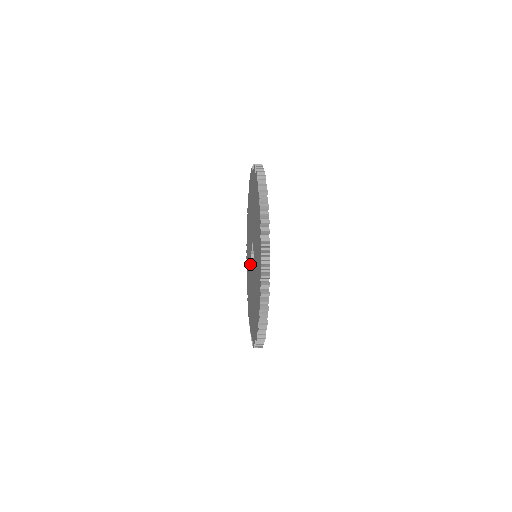
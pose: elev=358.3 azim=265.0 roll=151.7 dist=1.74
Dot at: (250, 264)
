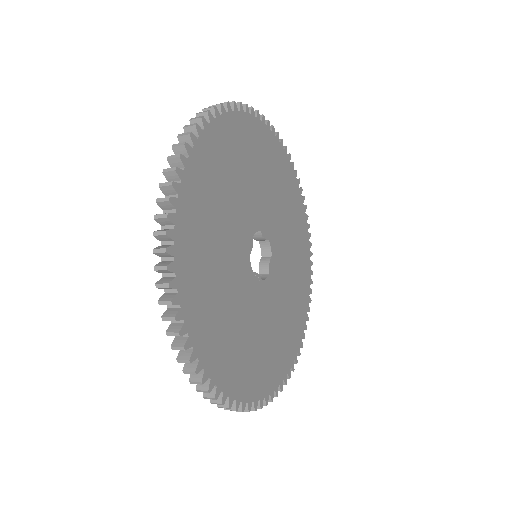
Dot at: occluded
